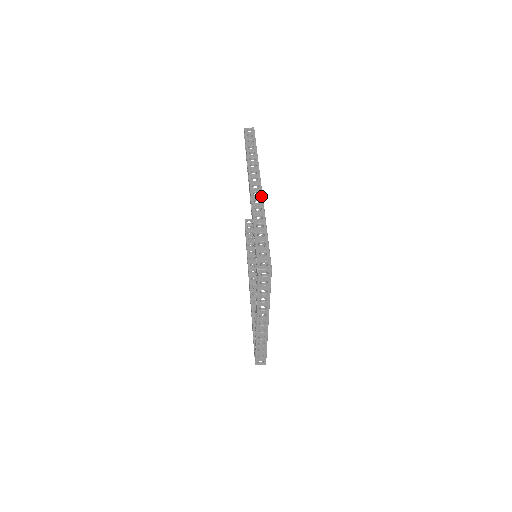
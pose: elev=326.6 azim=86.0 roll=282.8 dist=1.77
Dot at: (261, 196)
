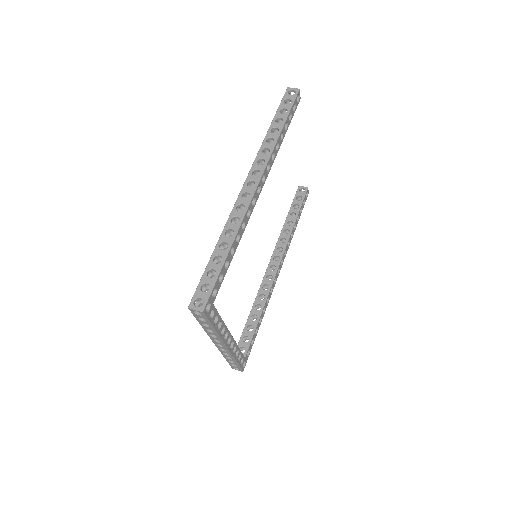
Dot at: (248, 201)
